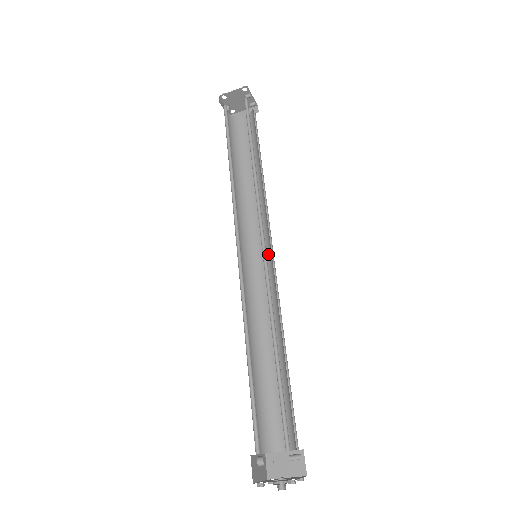
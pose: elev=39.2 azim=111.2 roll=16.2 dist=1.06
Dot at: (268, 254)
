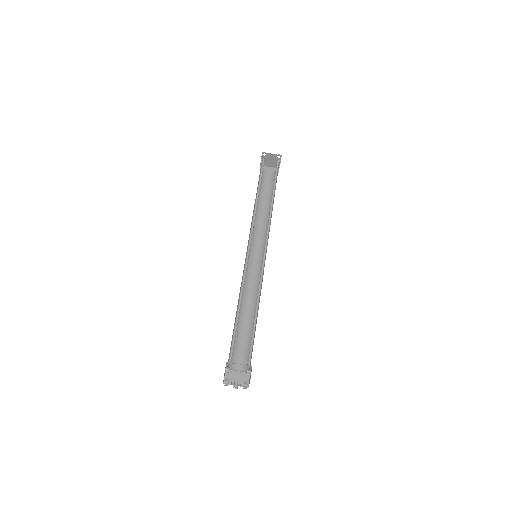
Dot at: (261, 258)
